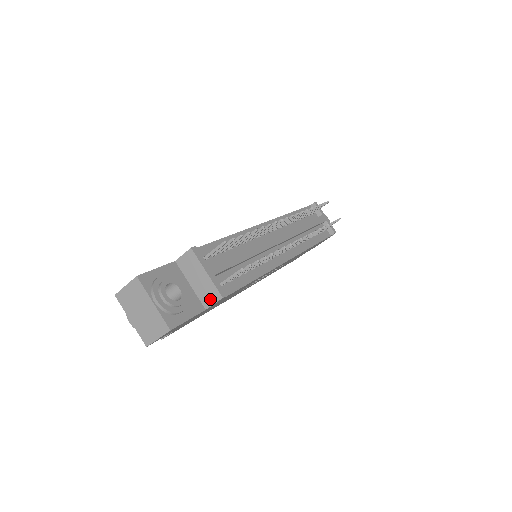
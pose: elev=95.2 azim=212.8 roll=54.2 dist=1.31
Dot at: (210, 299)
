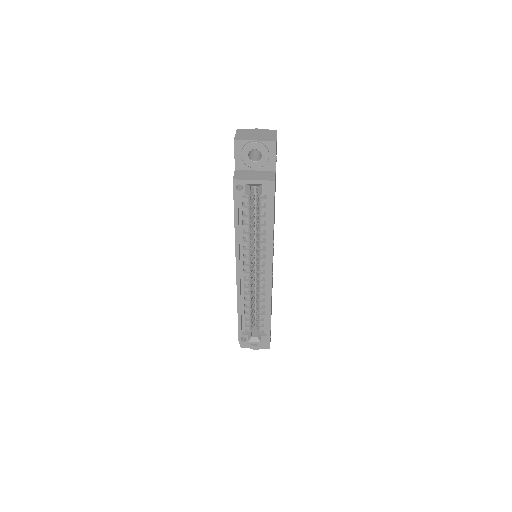
Dot at: occluded
